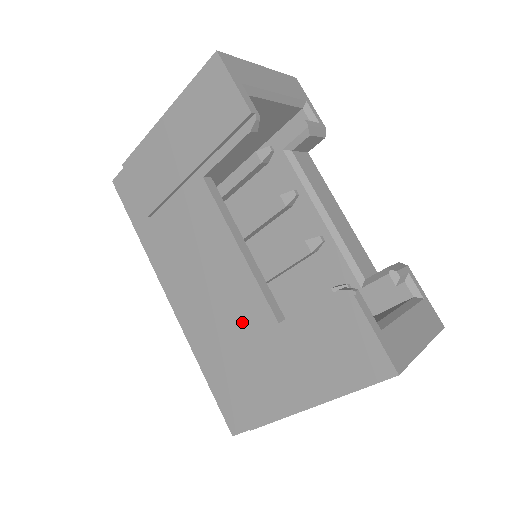
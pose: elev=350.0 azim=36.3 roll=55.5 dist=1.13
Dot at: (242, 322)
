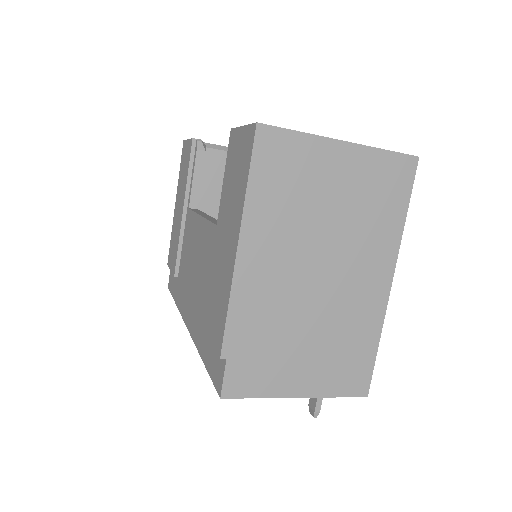
Dot at: (208, 265)
